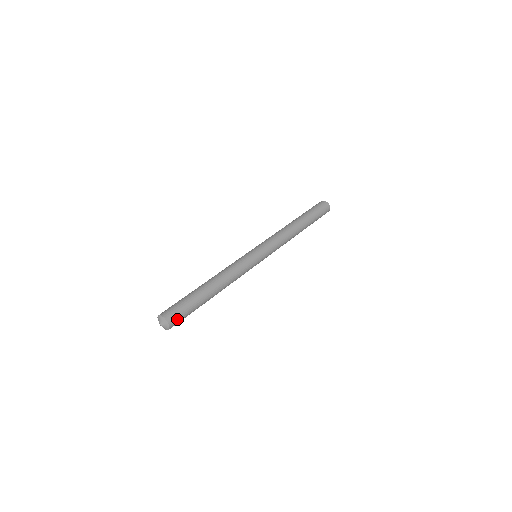
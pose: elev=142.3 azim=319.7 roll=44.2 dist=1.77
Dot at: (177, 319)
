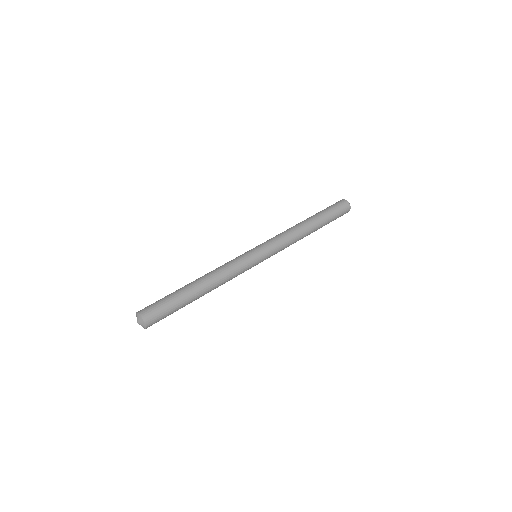
Dot at: (156, 320)
